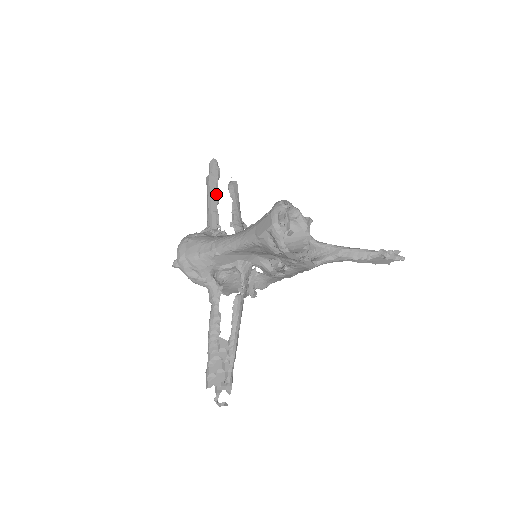
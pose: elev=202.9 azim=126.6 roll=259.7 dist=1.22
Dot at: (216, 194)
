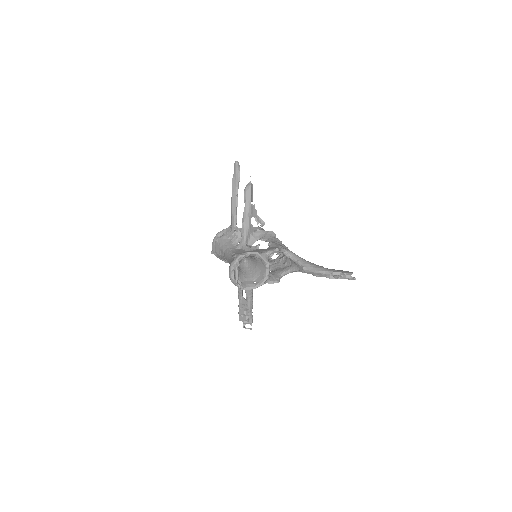
Dot at: (236, 198)
